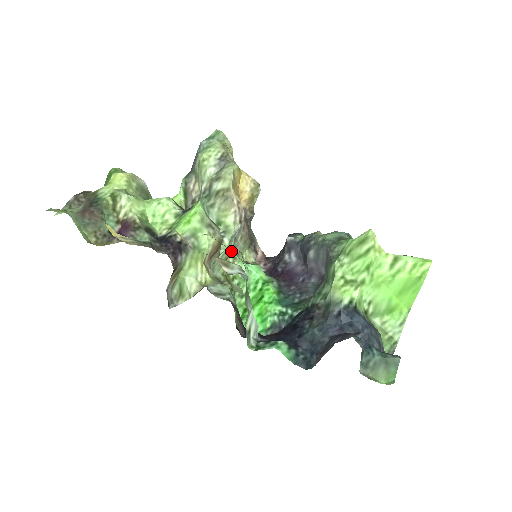
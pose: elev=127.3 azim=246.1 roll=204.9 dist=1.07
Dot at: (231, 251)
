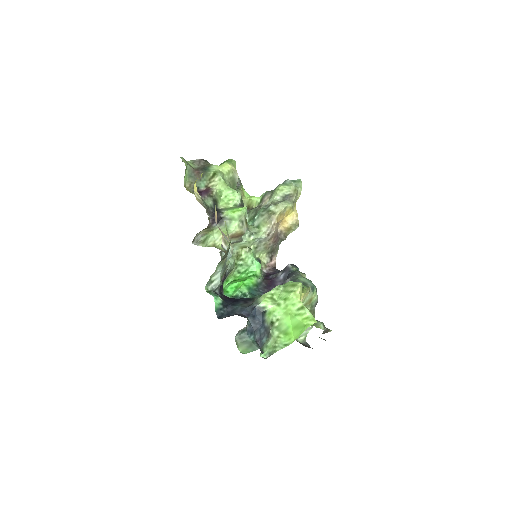
Dot at: (253, 246)
